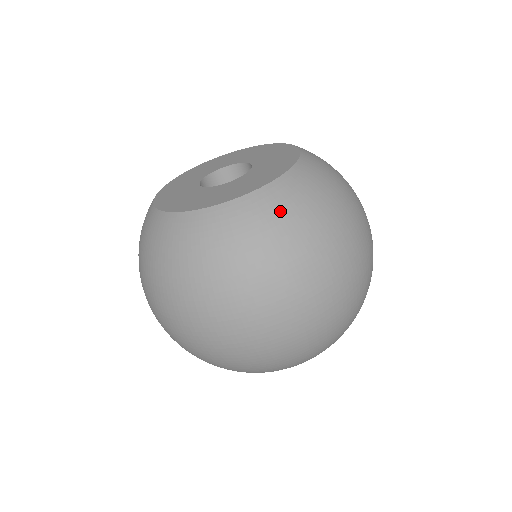
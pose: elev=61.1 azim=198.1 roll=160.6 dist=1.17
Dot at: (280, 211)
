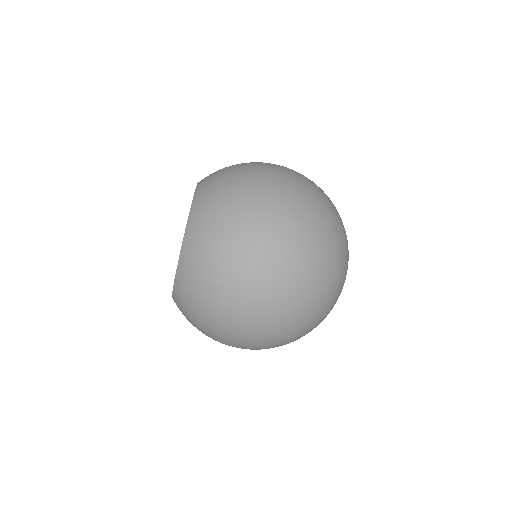
Dot at: (184, 309)
